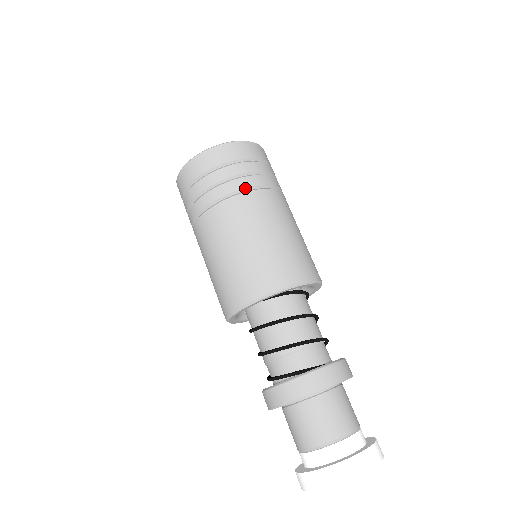
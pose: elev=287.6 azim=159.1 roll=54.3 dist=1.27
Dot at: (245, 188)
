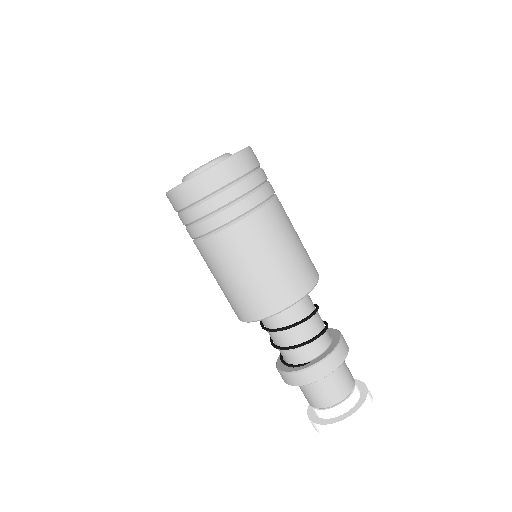
Dot at: (208, 232)
